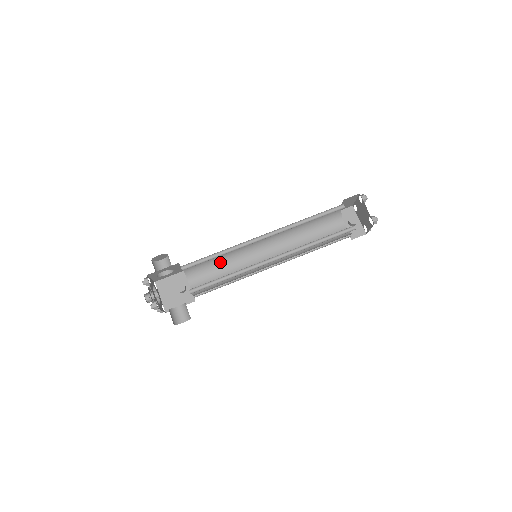
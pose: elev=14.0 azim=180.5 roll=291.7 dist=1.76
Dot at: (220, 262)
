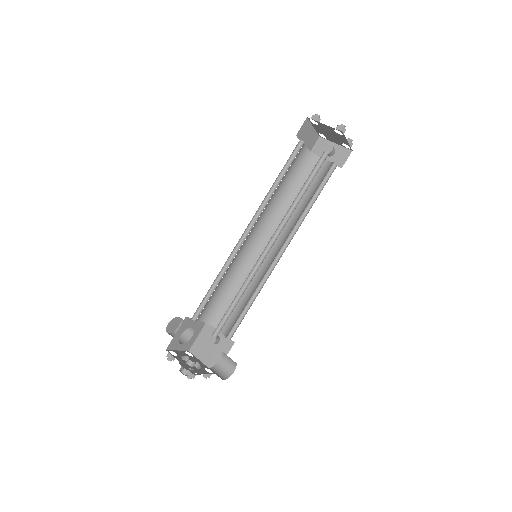
Dot at: (231, 288)
